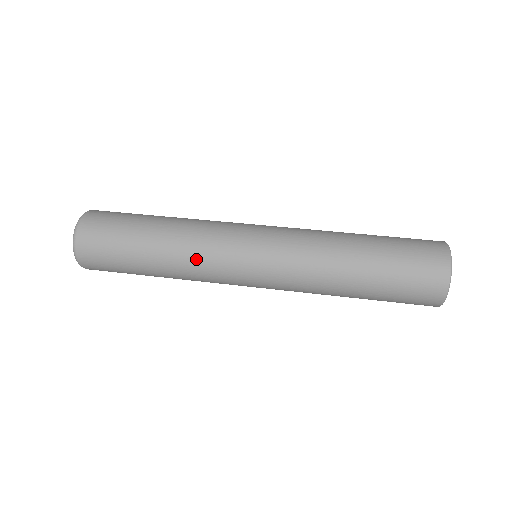
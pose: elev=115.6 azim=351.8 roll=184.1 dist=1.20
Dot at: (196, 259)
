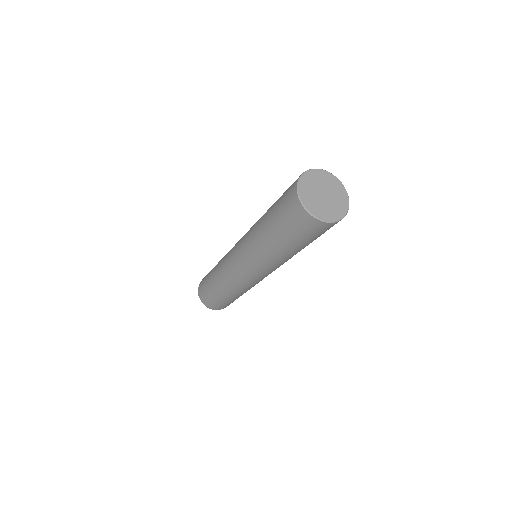
Dot at: (222, 261)
